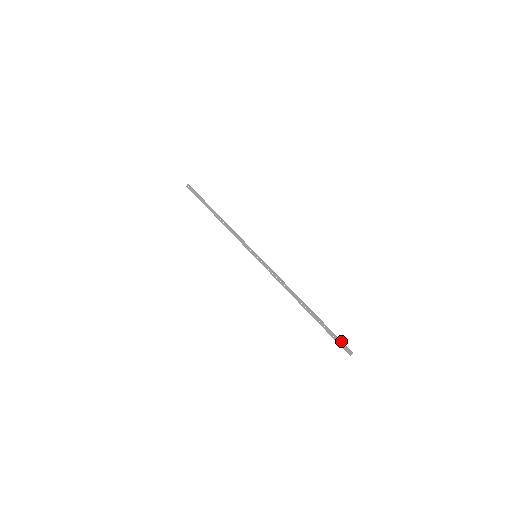
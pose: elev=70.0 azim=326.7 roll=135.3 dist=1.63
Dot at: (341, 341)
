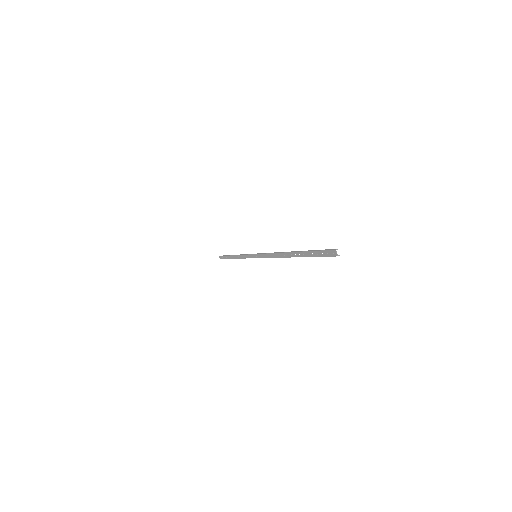
Dot at: (323, 250)
